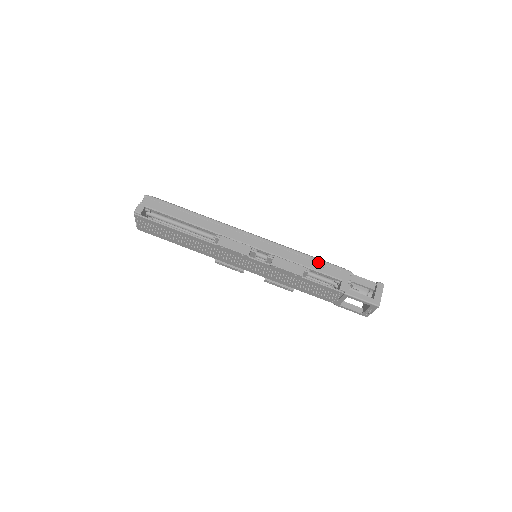
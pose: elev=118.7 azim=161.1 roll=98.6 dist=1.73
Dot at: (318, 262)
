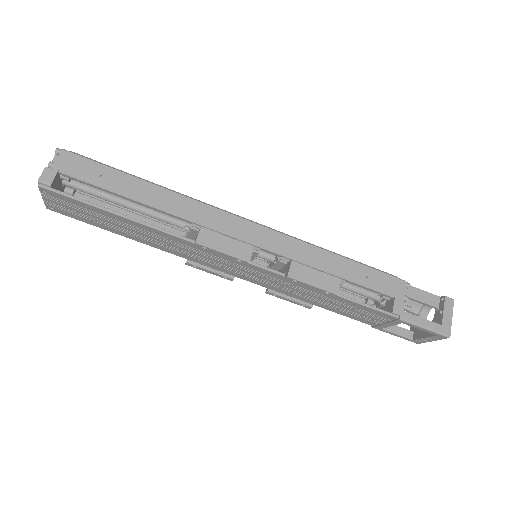
Dot at: (358, 268)
